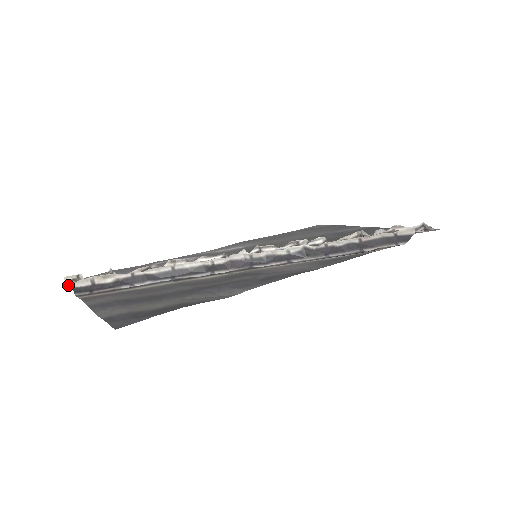
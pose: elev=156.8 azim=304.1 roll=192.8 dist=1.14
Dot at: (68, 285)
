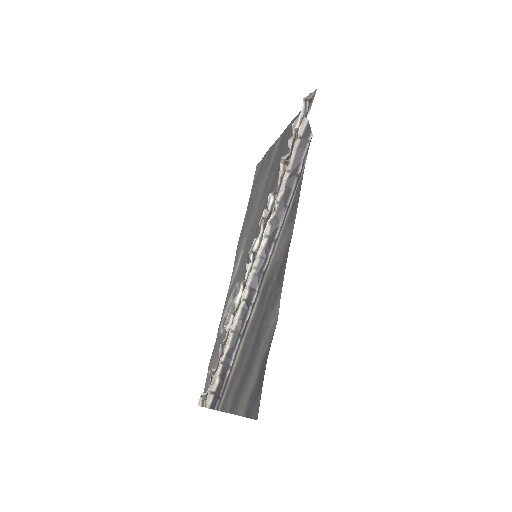
Dot at: occluded
